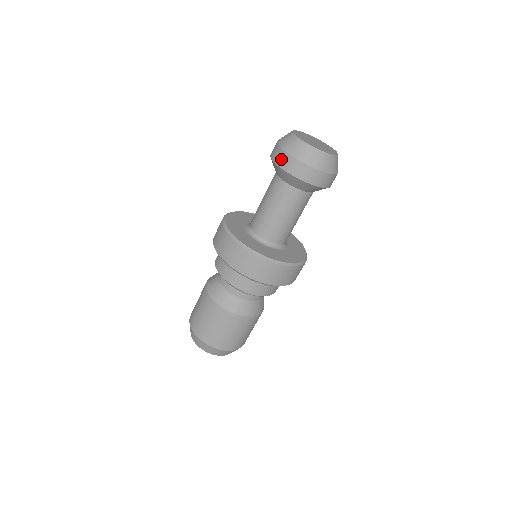
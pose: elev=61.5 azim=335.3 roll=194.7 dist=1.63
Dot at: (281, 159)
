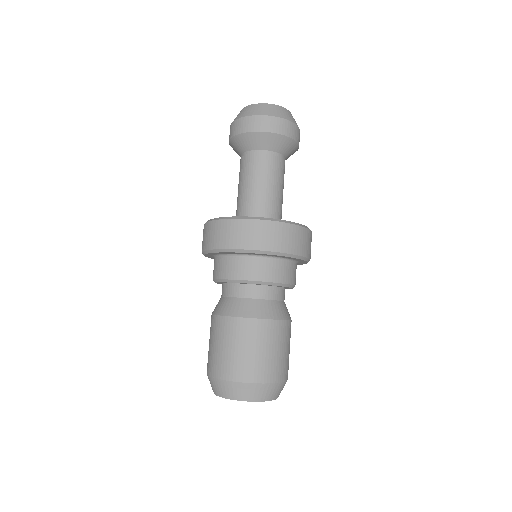
Dot at: occluded
